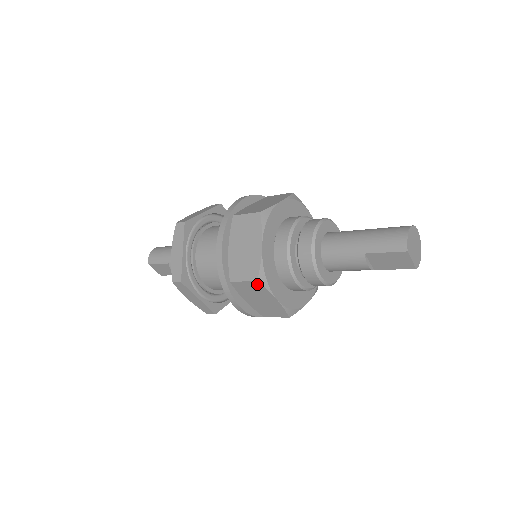
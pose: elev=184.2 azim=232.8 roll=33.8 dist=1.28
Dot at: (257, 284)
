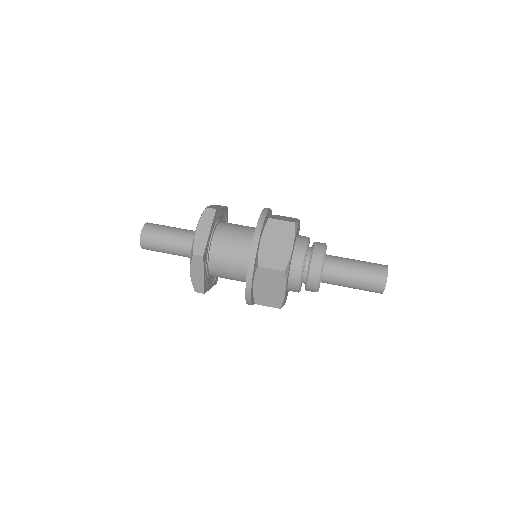
Dot at: occluded
